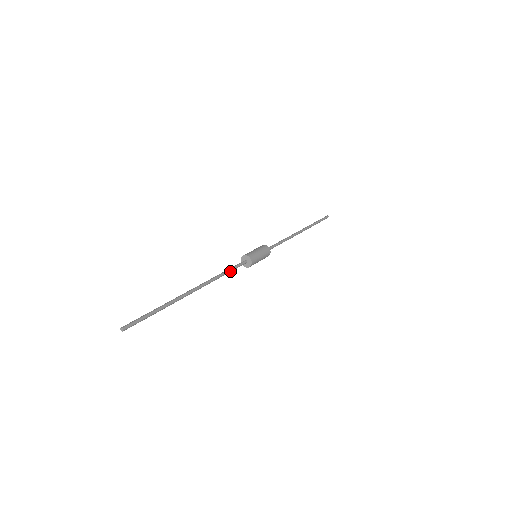
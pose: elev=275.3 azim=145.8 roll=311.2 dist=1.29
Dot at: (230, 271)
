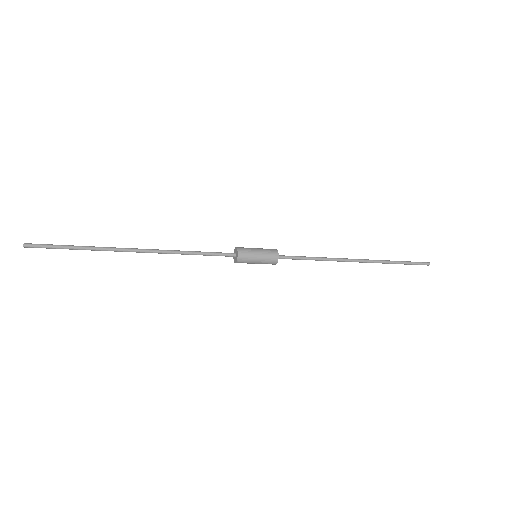
Dot at: (202, 253)
